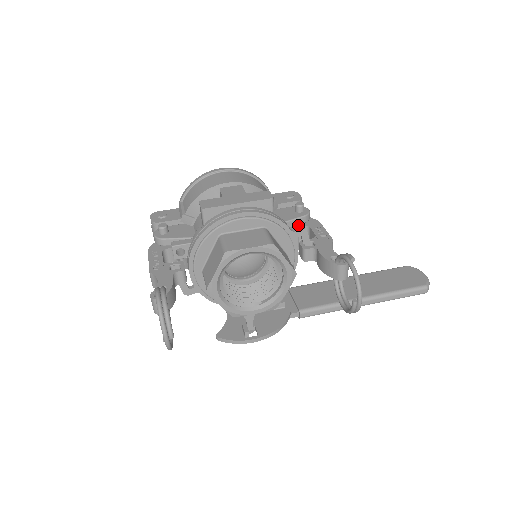
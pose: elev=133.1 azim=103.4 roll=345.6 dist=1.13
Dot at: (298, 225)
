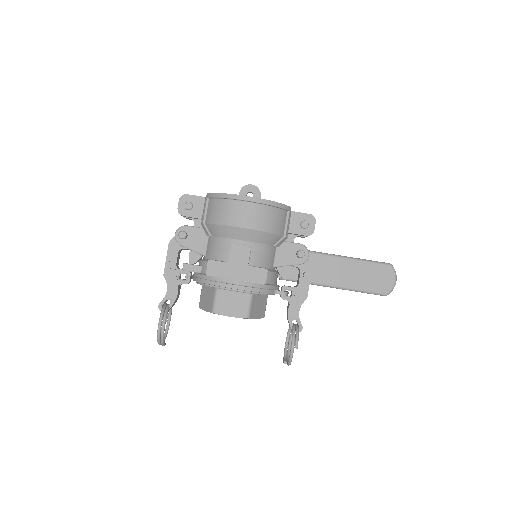
Dot at: occluded
